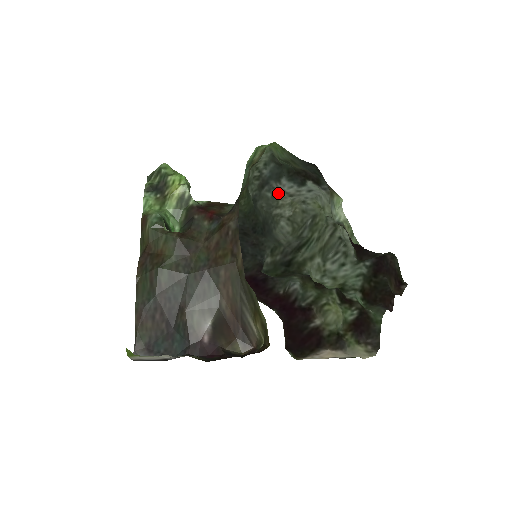
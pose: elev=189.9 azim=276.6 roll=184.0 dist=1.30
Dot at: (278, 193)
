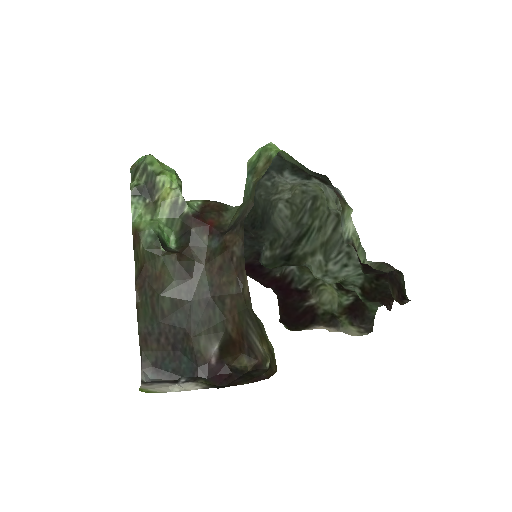
Dot at: (278, 181)
